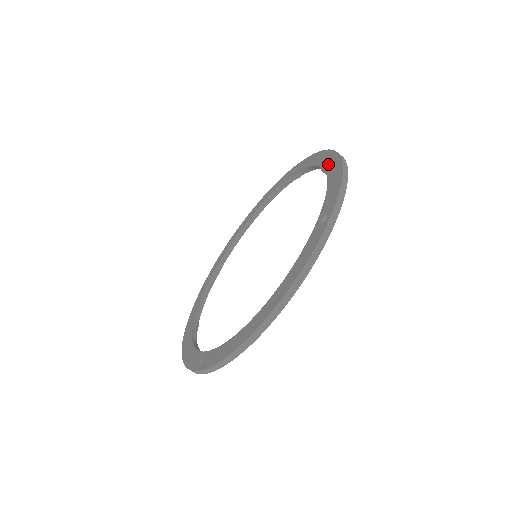
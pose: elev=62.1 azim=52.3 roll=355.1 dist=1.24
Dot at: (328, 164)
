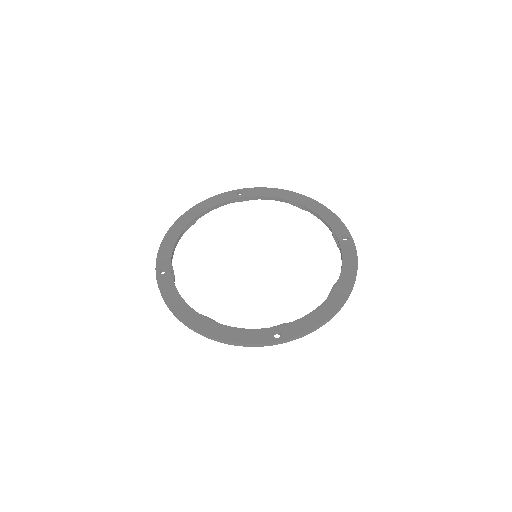
Dot at: (302, 201)
